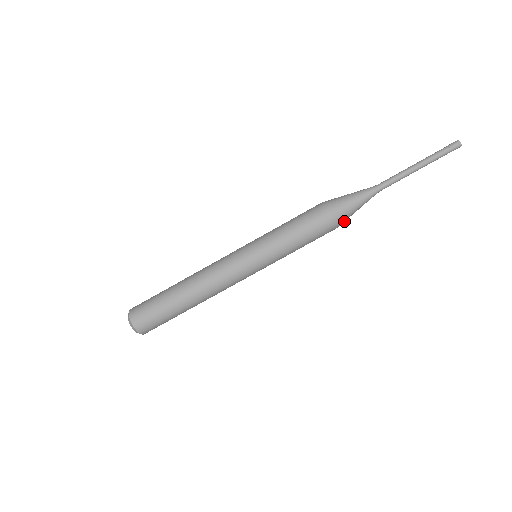
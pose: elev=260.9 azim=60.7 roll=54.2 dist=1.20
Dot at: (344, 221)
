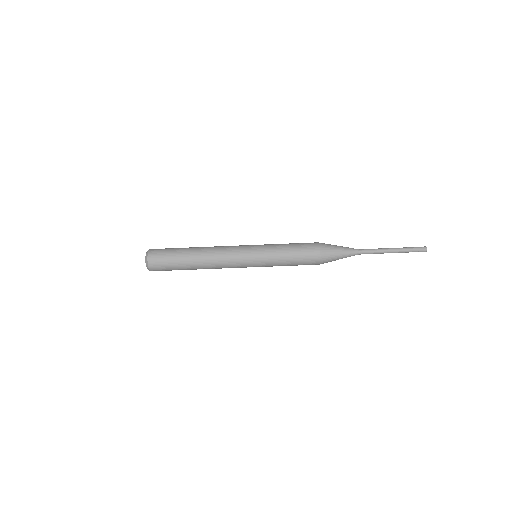
Dot at: (326, 262)
